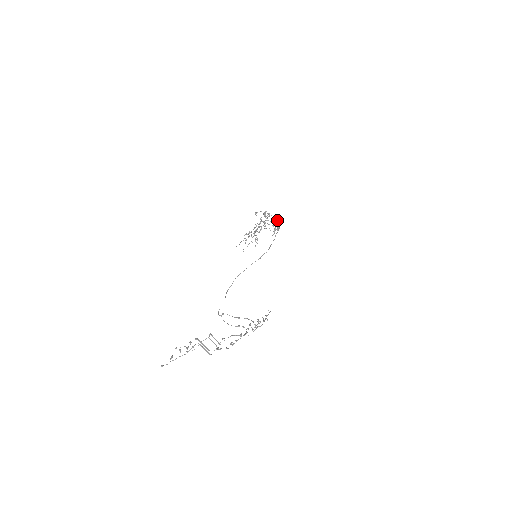
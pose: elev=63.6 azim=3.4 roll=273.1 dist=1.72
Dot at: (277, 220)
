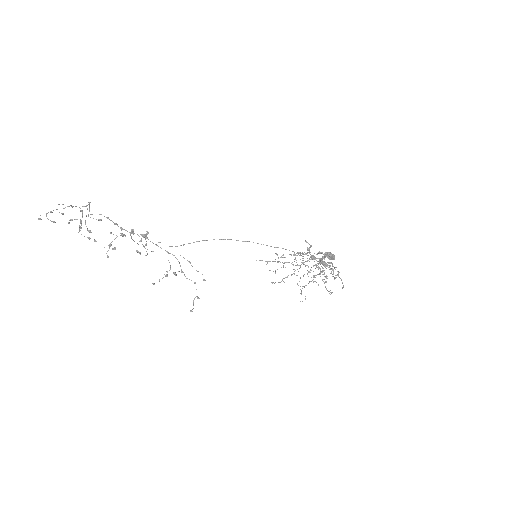
Dot at: occluded
